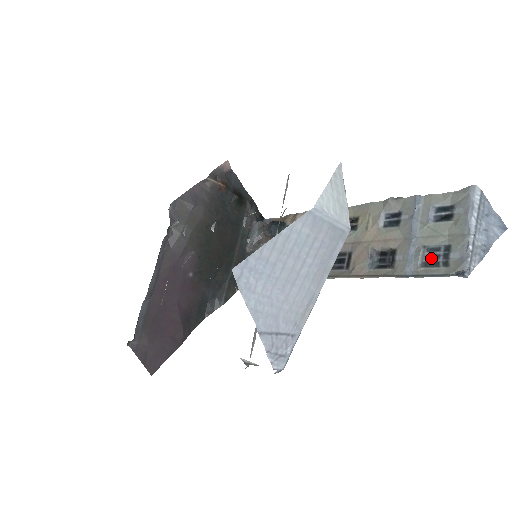
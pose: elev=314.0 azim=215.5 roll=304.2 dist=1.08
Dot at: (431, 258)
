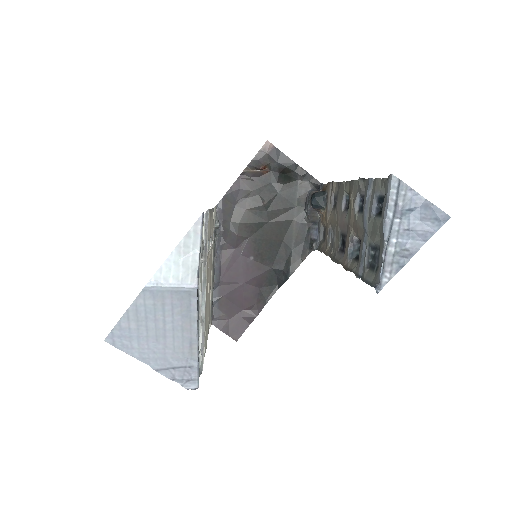
Dot at: (373, 258)
